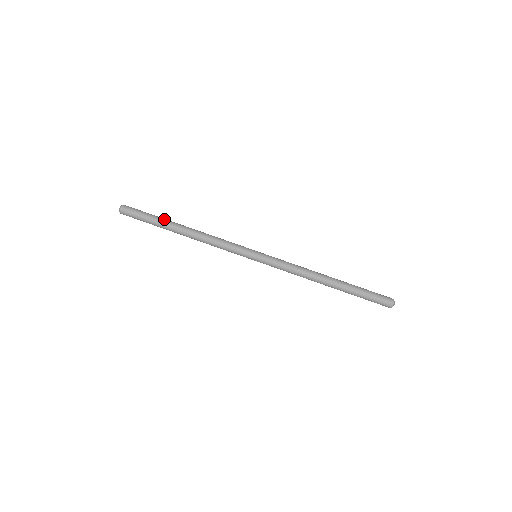
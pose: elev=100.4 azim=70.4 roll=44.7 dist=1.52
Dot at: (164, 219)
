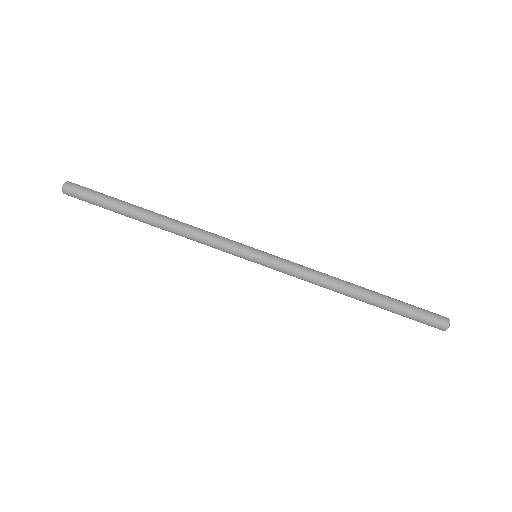
Dot at: (127, 202)
